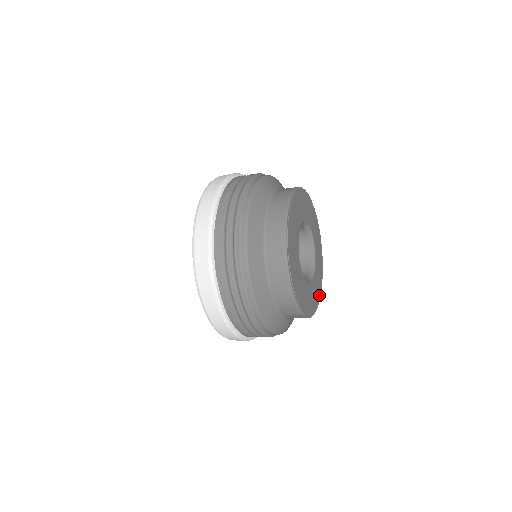
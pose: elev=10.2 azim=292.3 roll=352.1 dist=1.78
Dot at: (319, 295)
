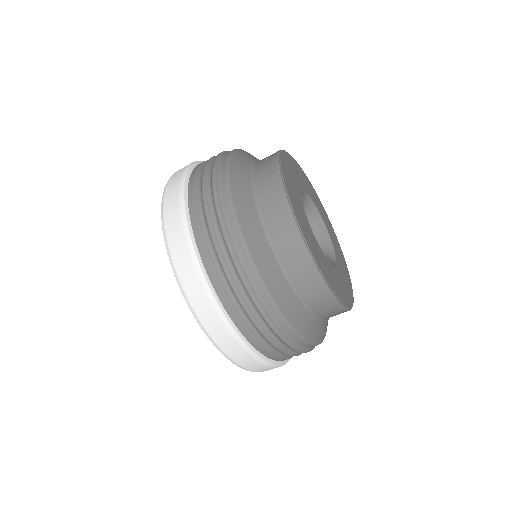
Dot at: (349, 279)
